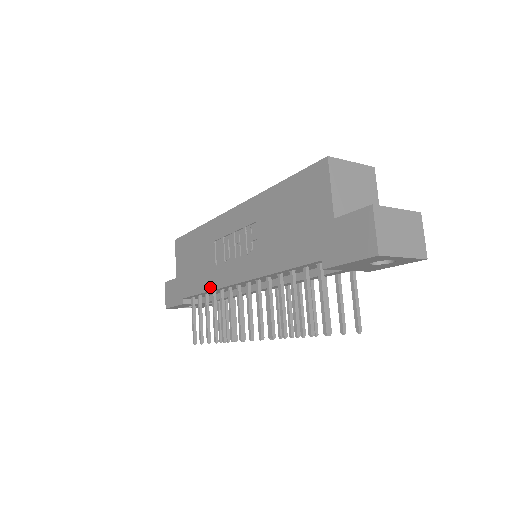
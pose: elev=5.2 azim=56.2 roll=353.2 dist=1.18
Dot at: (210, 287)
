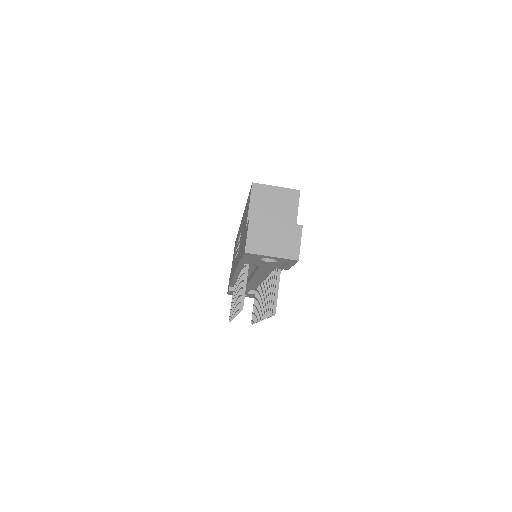
Dot at: occluded
